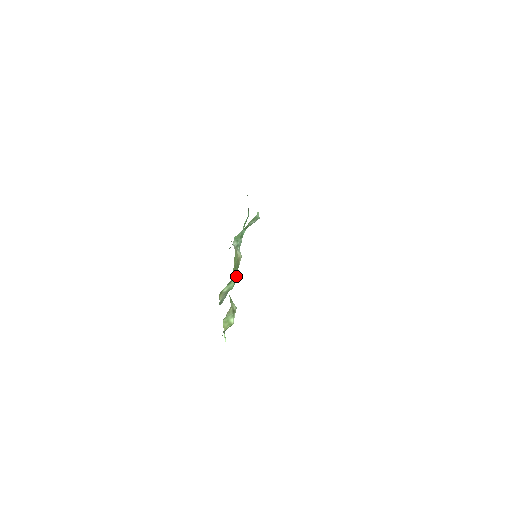
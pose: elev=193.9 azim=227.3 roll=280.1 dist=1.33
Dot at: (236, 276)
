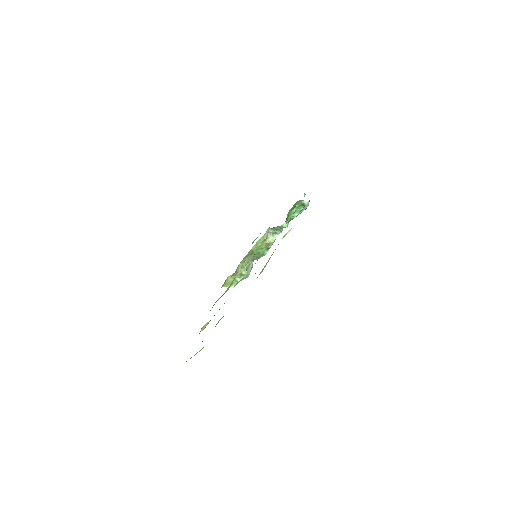
Dot at: (264, 252)
